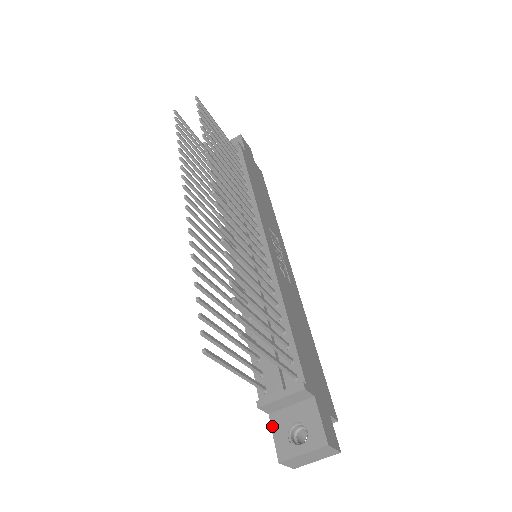
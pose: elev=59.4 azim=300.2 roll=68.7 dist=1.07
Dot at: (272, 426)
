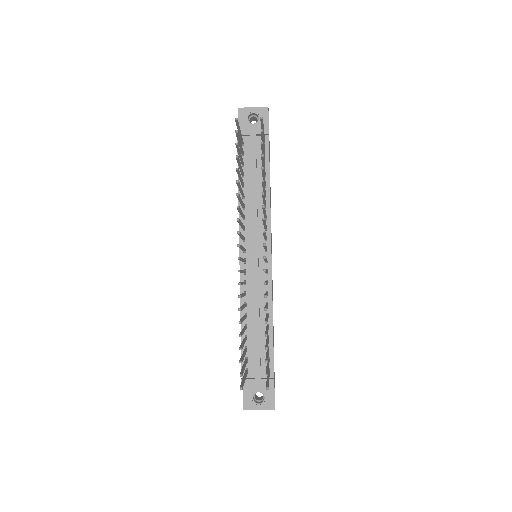
Dot at: (243, 388)
